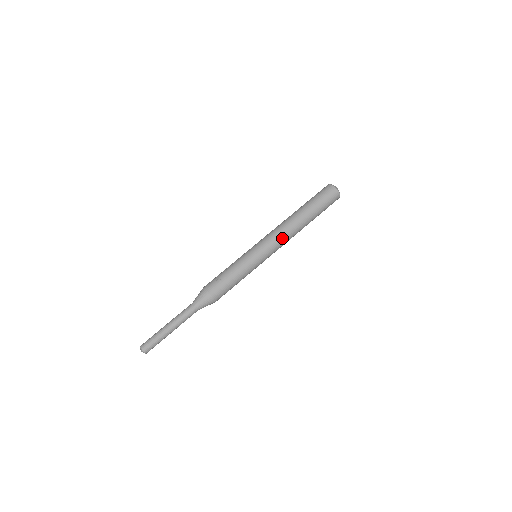
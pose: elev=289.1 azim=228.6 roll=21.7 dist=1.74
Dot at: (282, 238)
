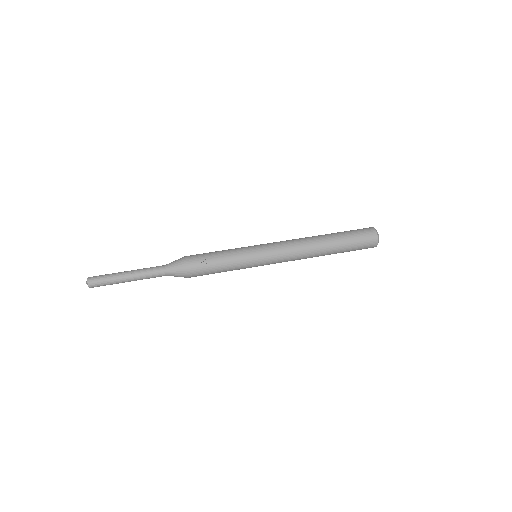
Dot at: (292, 258)
